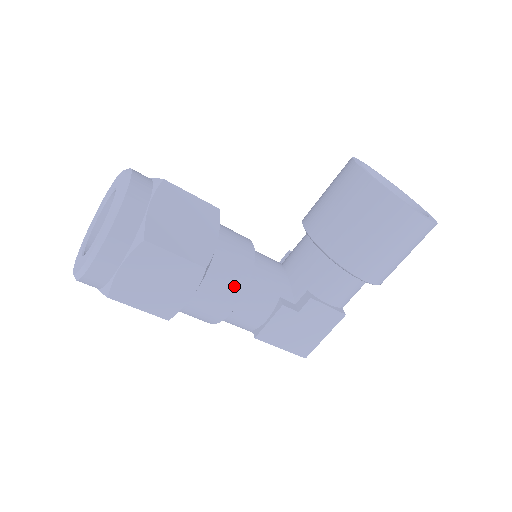
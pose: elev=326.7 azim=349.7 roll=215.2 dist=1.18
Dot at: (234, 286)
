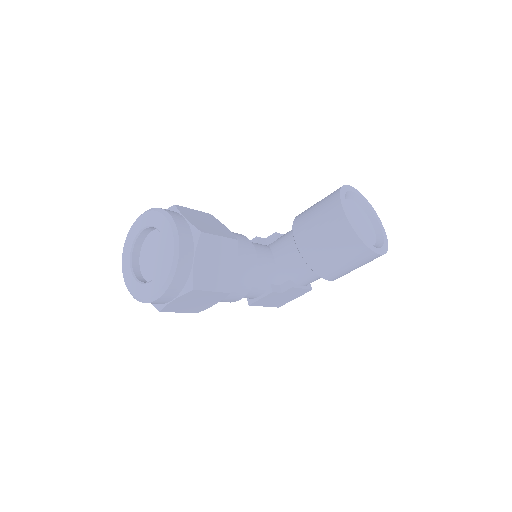
Dot at: (243, 289)
